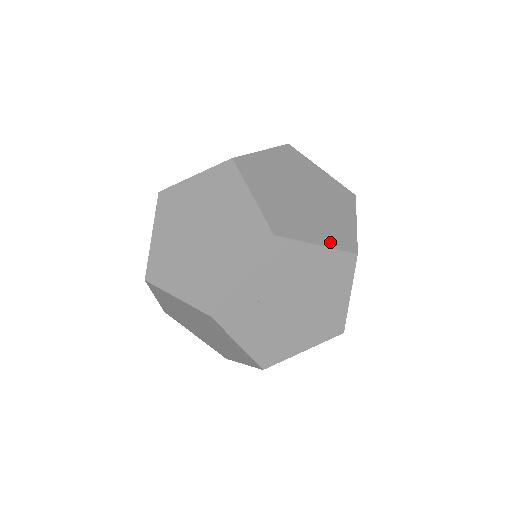
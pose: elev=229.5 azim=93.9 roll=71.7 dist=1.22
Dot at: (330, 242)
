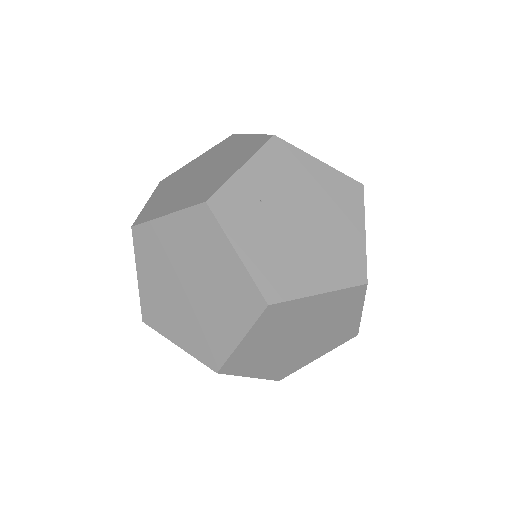
Dot at: (332, 169)
